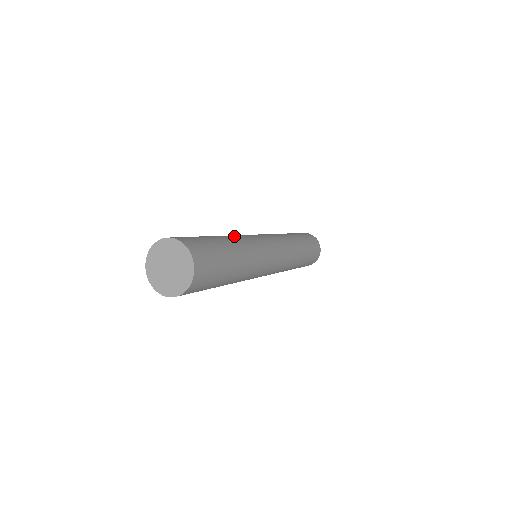
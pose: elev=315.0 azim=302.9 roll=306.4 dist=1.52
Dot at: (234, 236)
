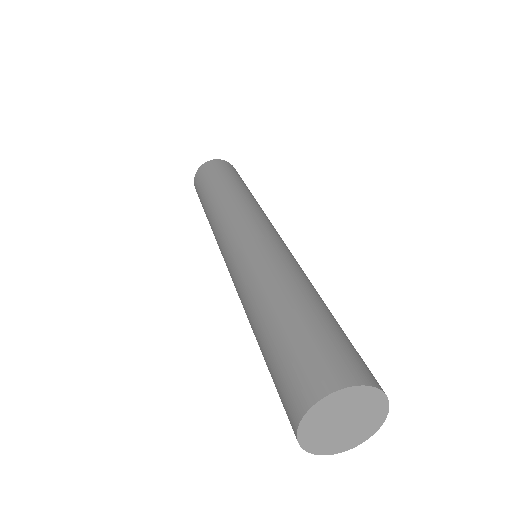
Dot at: (271, 275)
